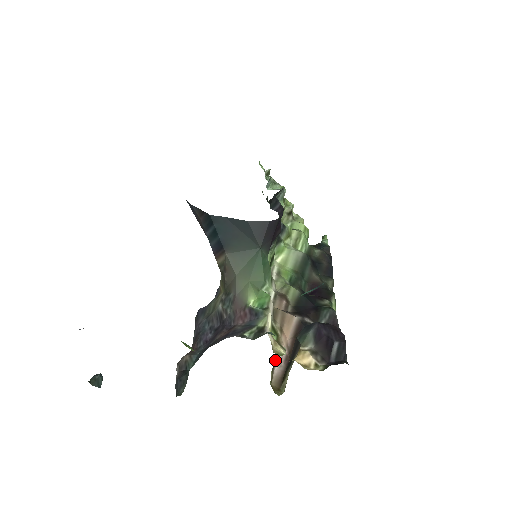
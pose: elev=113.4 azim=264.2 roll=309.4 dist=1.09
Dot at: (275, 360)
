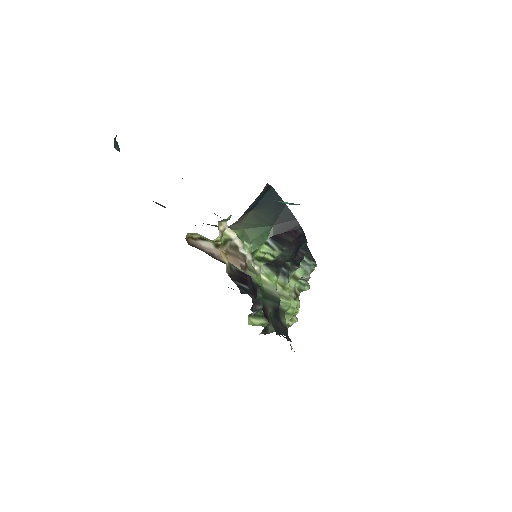
Dot at: (207, 241)
